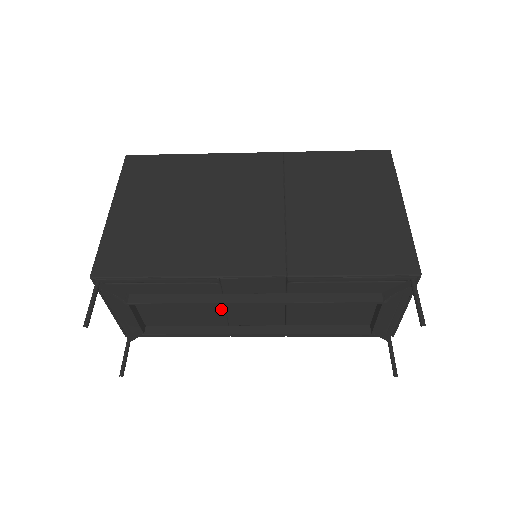
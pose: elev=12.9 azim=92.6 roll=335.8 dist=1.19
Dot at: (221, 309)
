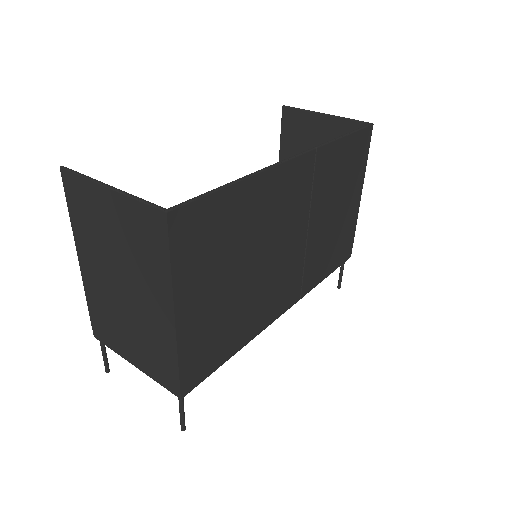
Dot at: occluded
